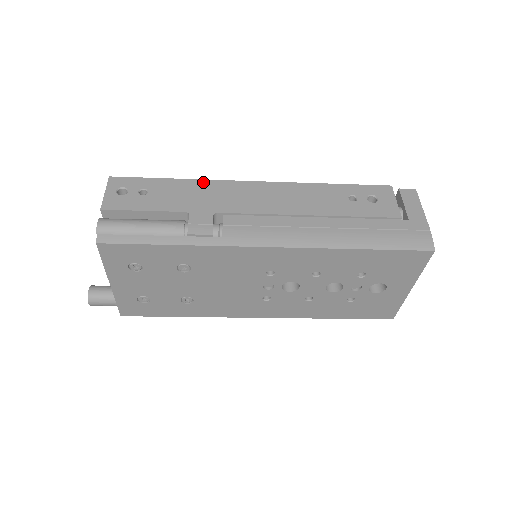
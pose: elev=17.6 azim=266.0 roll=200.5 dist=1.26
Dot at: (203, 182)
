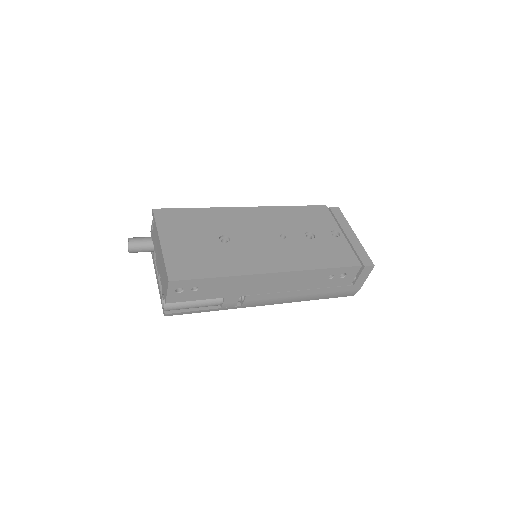
Dot at: (238, 278)
